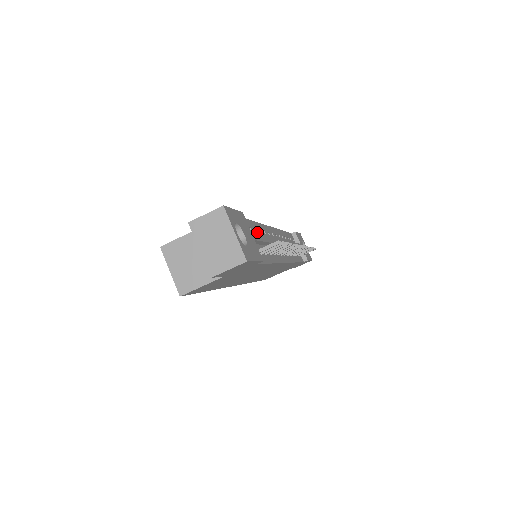
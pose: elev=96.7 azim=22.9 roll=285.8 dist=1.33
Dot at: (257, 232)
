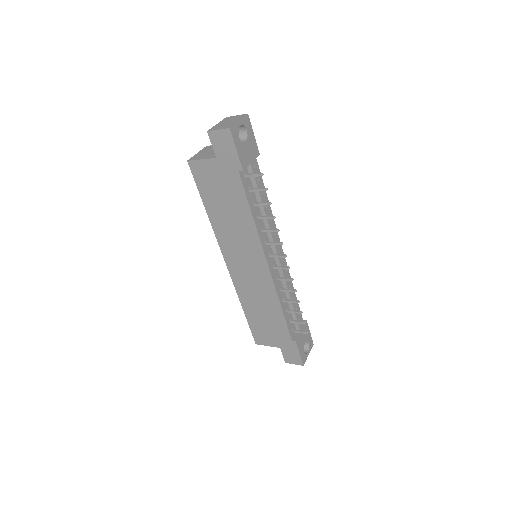
Dot at: occluded
